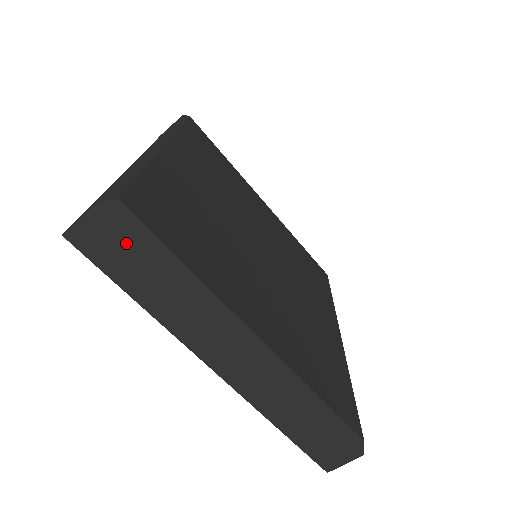
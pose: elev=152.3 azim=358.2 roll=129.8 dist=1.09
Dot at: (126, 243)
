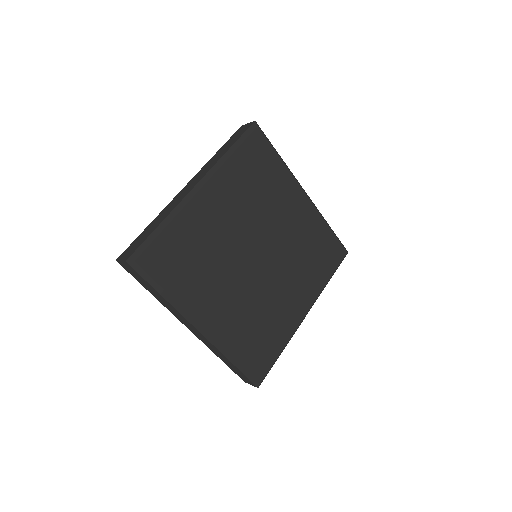
Dot at: (139, 277)
